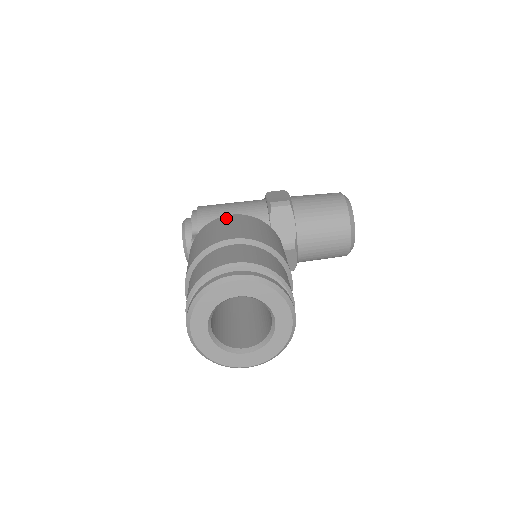
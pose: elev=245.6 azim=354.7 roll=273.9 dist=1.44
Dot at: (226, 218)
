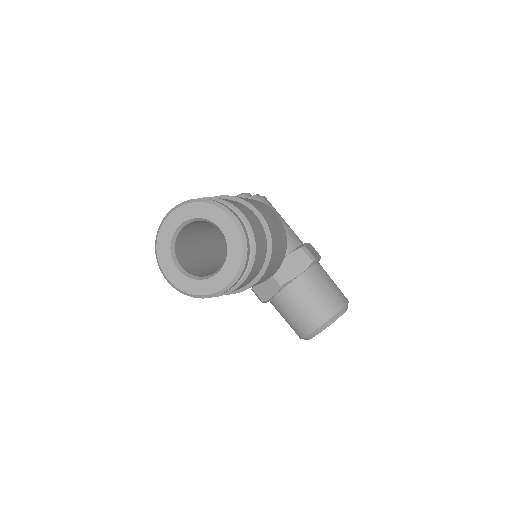
Dot at: (272, 210)
